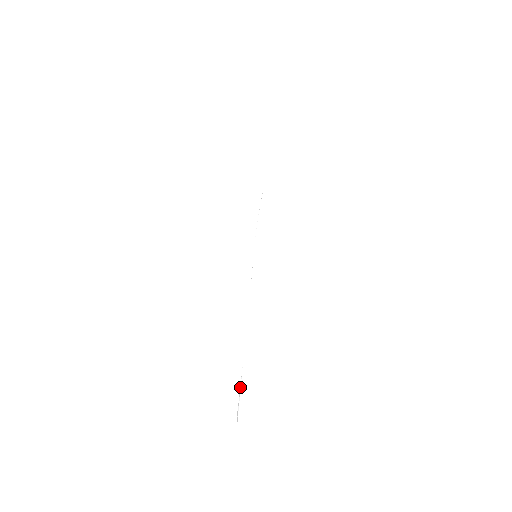
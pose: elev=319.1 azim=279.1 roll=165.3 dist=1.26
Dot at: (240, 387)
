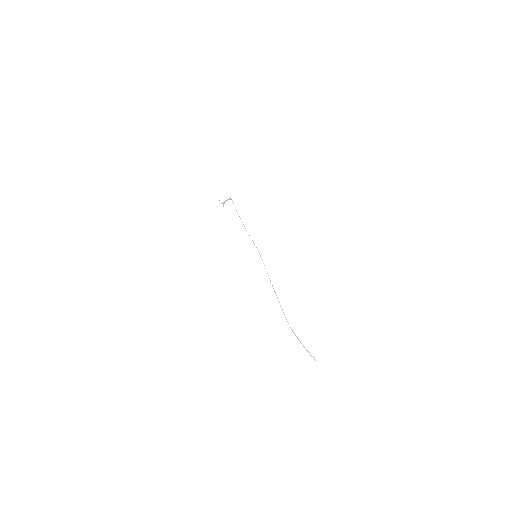
Dot at: (301, 342)
